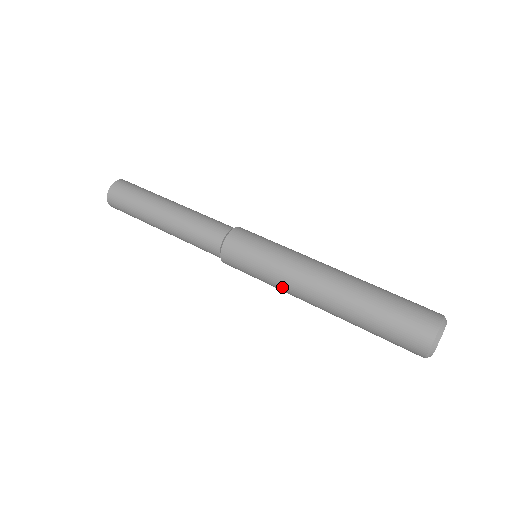
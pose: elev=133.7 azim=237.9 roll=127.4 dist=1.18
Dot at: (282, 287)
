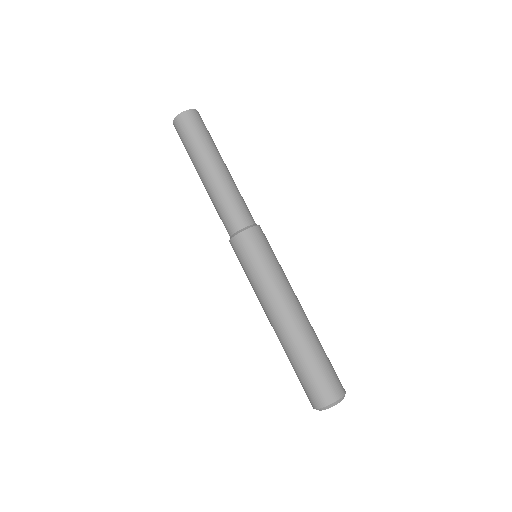
Dot at: (261, 294)
